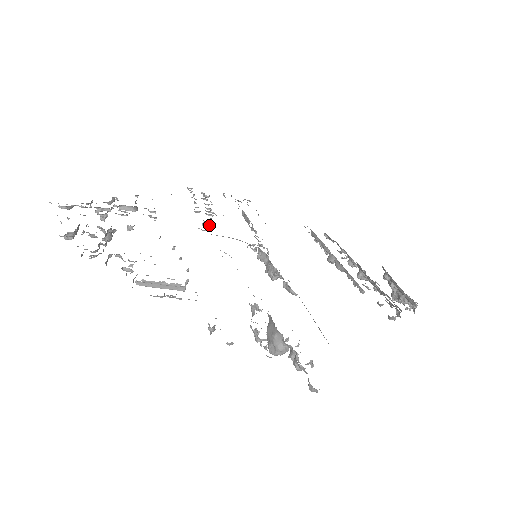
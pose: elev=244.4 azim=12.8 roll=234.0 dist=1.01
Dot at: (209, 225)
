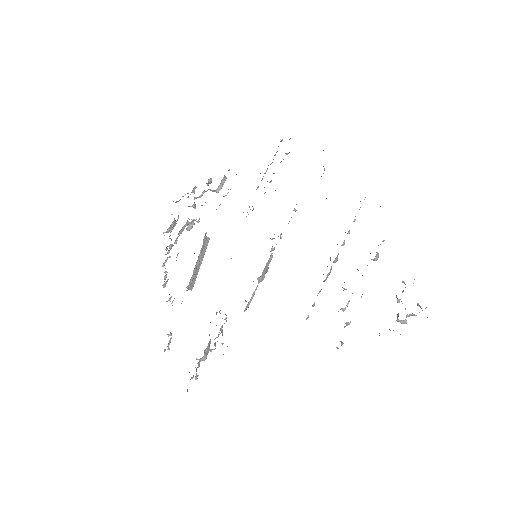
Dot at: occluded
